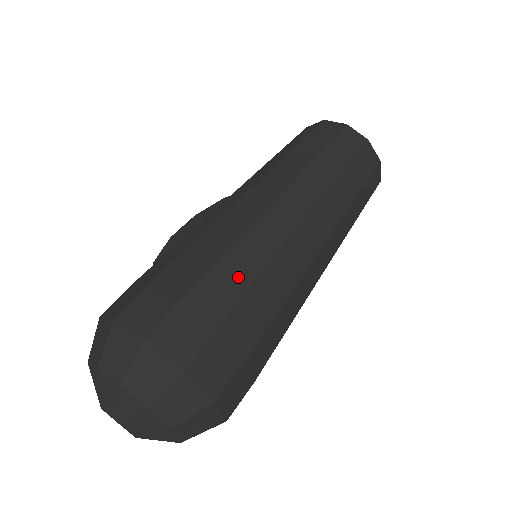
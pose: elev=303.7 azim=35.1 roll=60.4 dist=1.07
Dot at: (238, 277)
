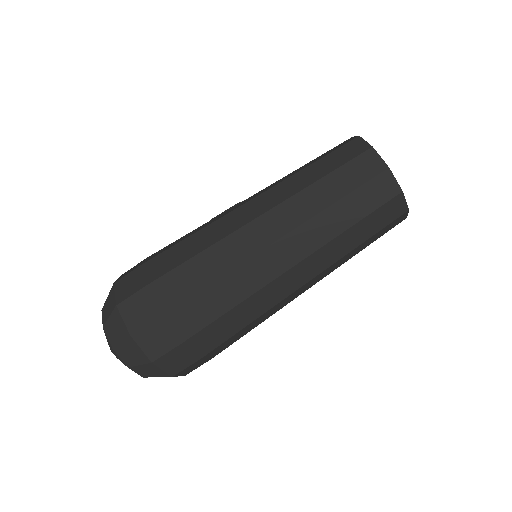
Dot at: (194, 279)
